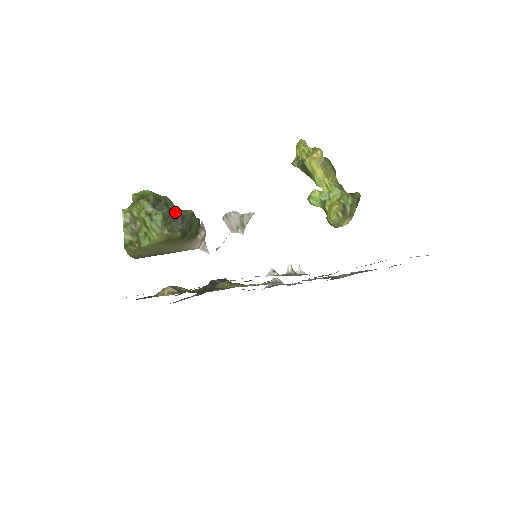
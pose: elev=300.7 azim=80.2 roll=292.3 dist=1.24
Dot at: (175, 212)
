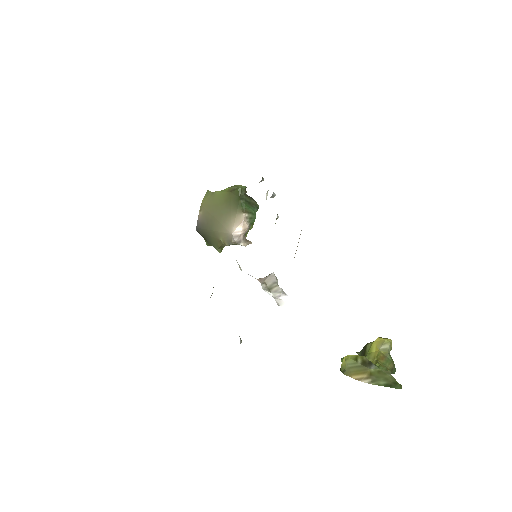
Dot at: occluded
